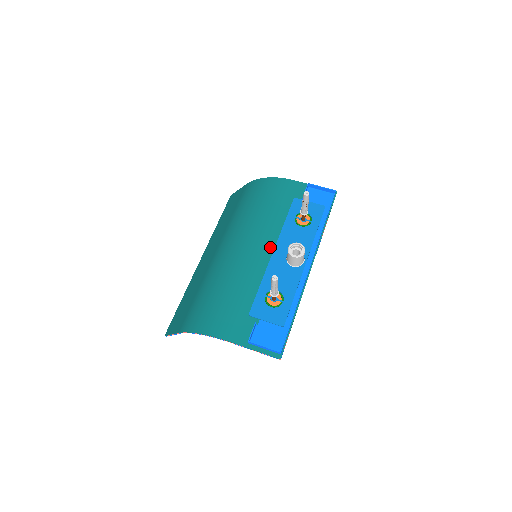
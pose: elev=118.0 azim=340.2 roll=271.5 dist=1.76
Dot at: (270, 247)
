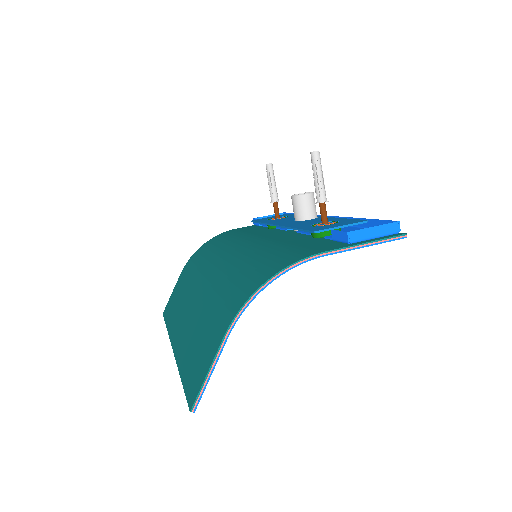
Dot at: (266, 235)
